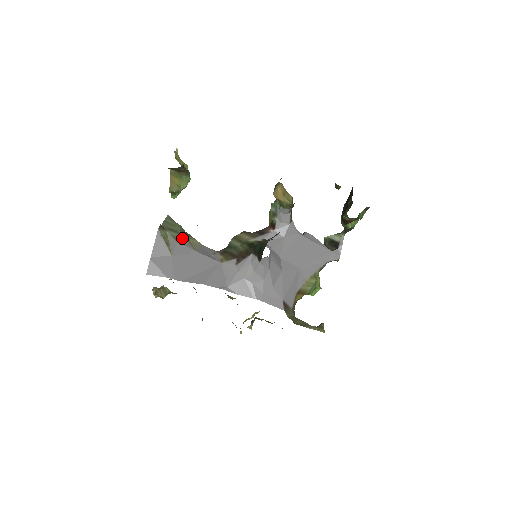
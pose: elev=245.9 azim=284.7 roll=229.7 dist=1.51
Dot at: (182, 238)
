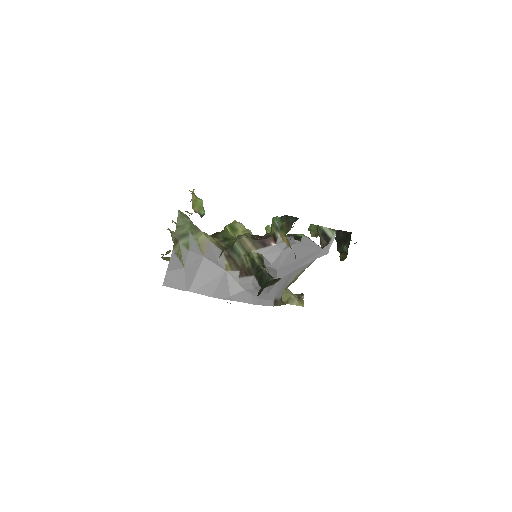
Dot at: (192, 242)
